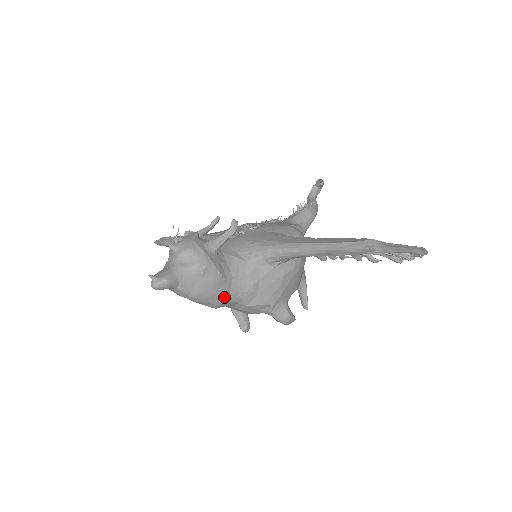
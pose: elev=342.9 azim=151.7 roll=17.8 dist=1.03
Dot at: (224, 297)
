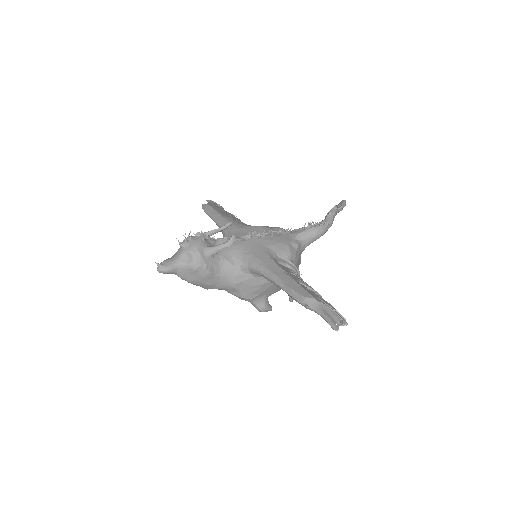
Dot at: (212, 286)
